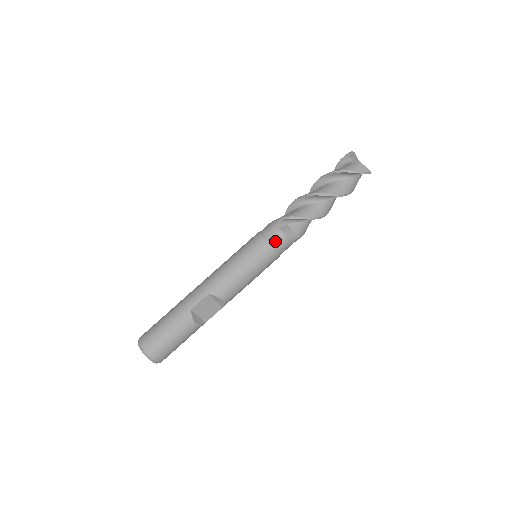
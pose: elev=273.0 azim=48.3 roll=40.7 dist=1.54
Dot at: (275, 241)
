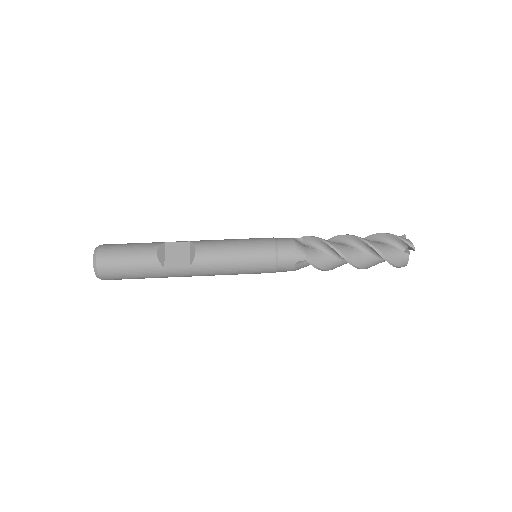
Dot at: (281, 240)
